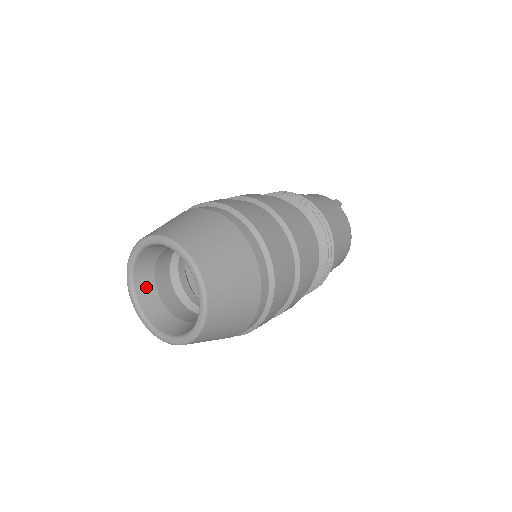
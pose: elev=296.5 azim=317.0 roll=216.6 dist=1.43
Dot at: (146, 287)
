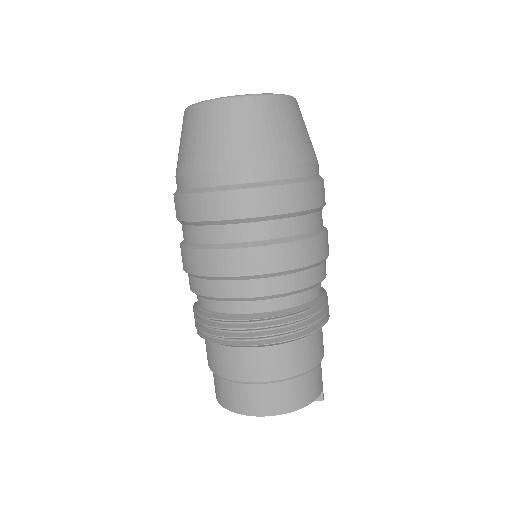
Dot at: occluded
